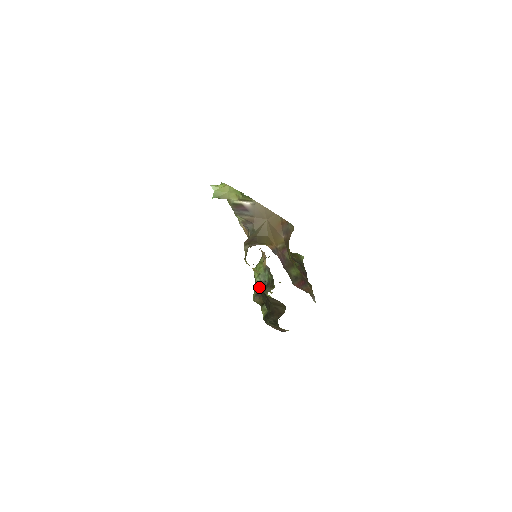
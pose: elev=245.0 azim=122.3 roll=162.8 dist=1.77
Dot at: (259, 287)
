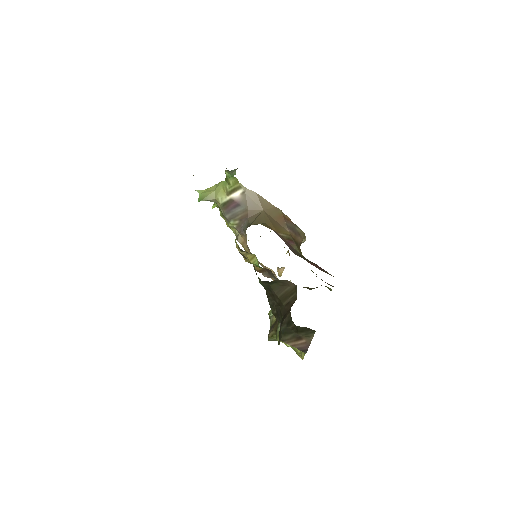
Dot at: (273, 318)
